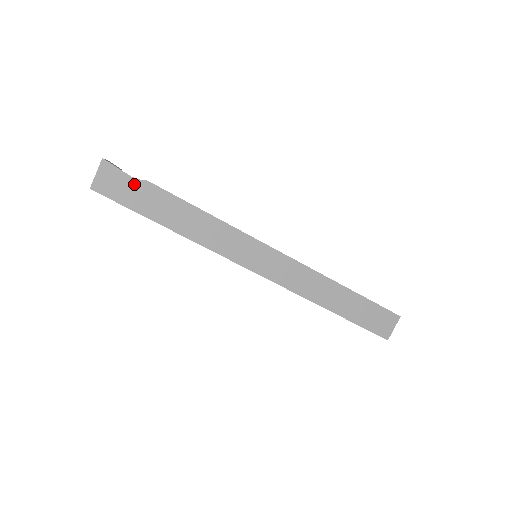
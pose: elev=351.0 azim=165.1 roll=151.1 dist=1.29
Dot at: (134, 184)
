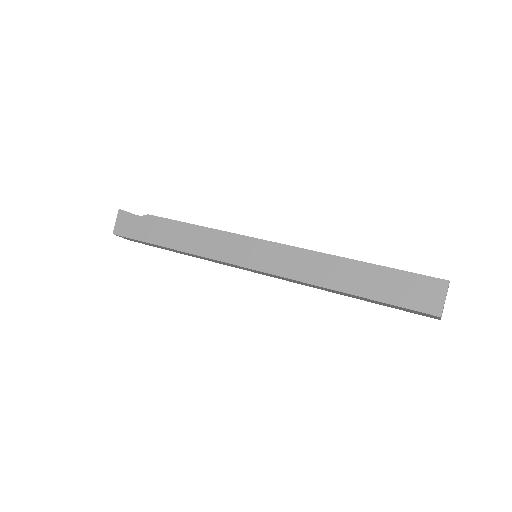
Dot at: (140, 220)
